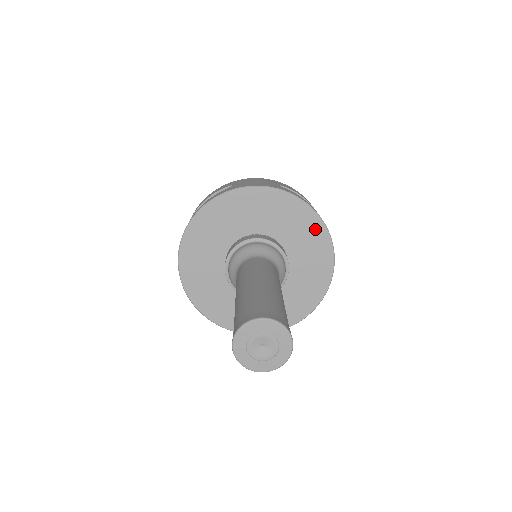
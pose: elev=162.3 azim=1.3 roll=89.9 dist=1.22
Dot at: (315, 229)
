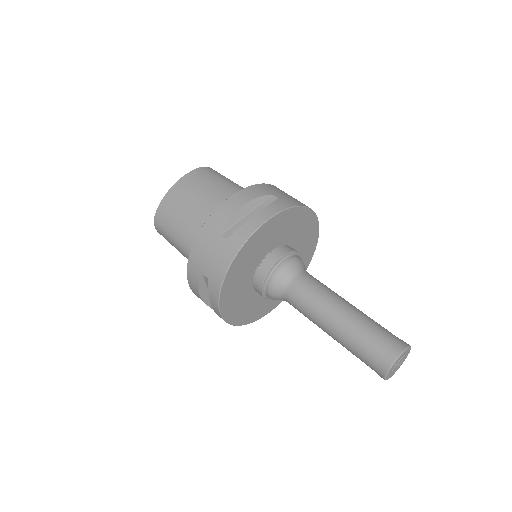
Dot at: (278, 221)
